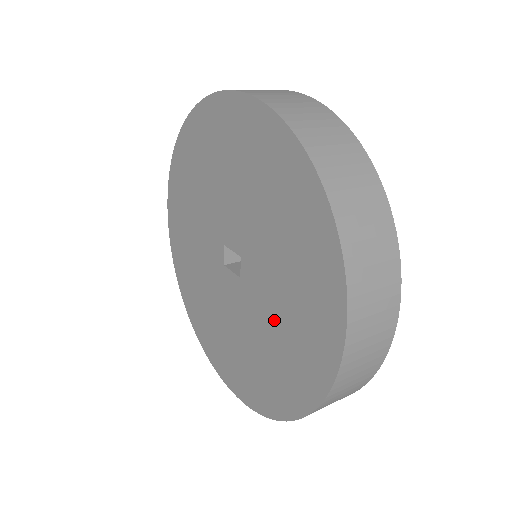
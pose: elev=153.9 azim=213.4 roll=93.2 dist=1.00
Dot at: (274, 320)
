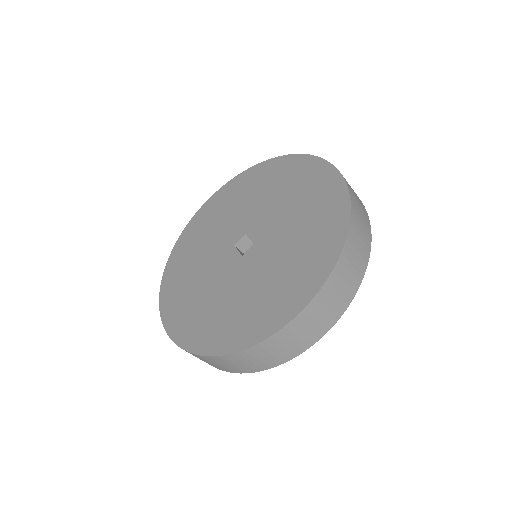
Dot at: (251, 288)
